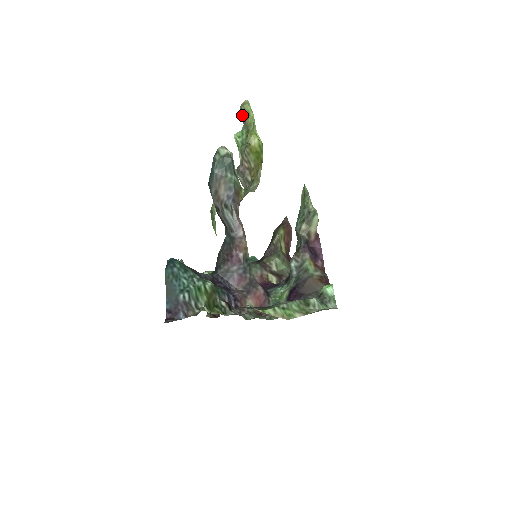
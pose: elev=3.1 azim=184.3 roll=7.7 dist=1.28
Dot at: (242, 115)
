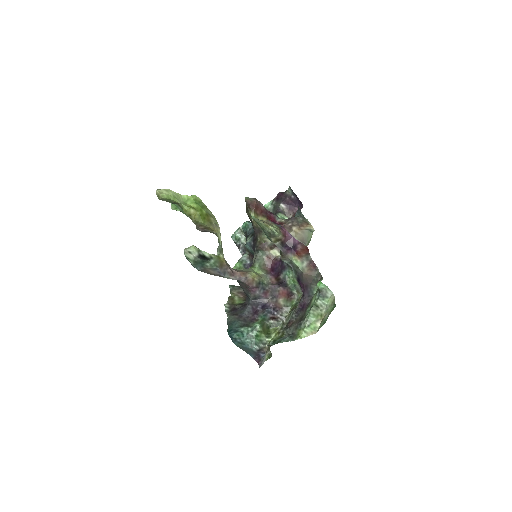
Dot at: occluded
